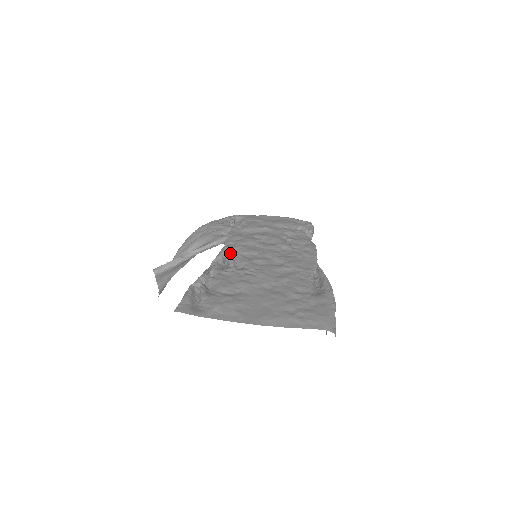
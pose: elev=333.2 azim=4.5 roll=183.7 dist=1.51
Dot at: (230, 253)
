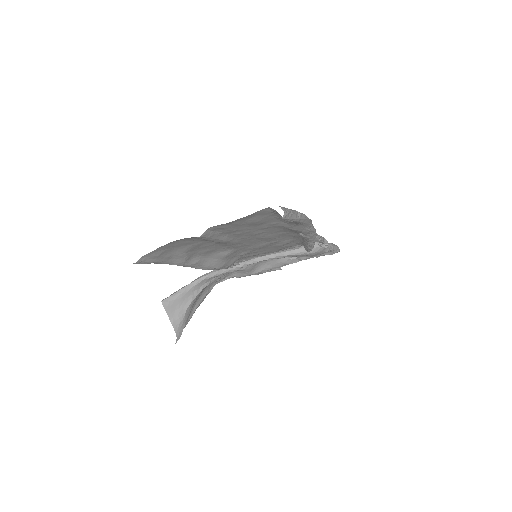
Dot at: occluded
